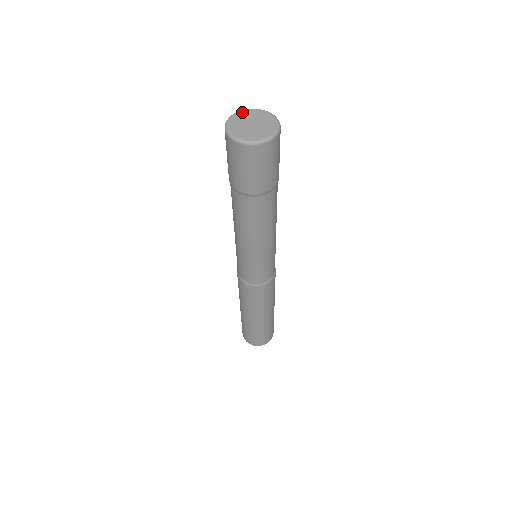
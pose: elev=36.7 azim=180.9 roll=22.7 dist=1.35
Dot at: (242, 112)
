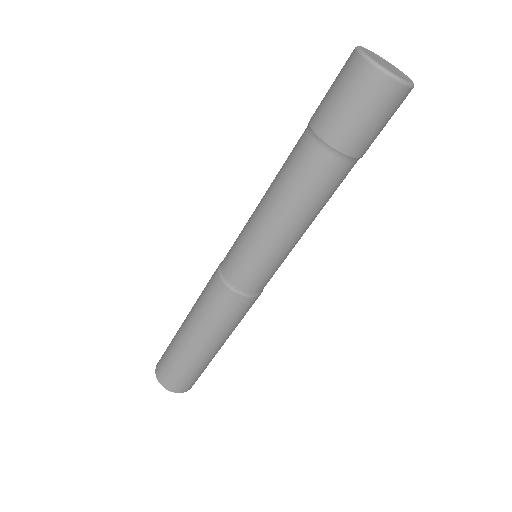
Dot at: (365, 48)
